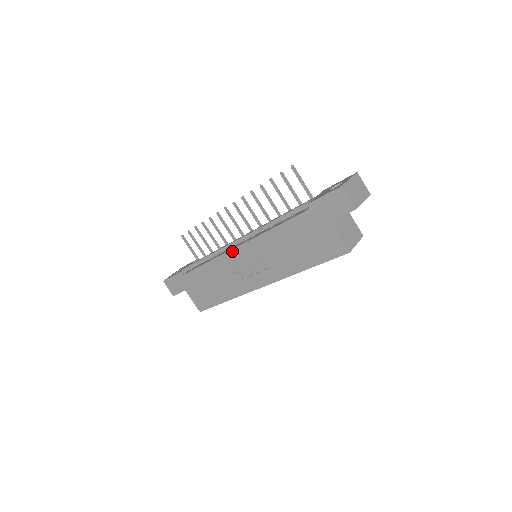
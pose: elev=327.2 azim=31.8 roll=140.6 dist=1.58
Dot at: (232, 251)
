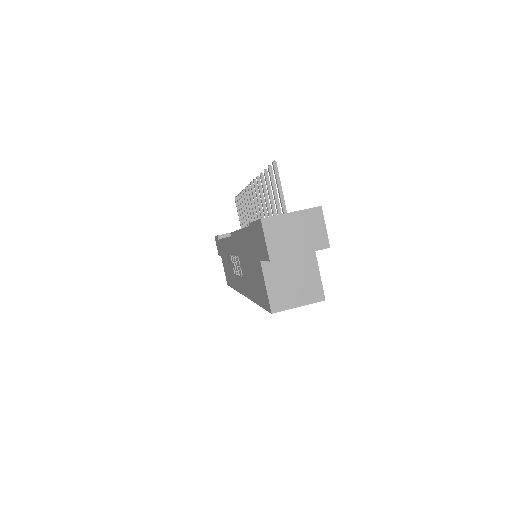
Dot at: (229, 238)
